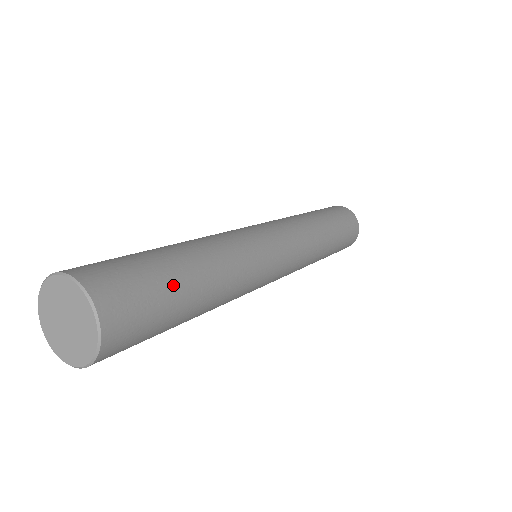
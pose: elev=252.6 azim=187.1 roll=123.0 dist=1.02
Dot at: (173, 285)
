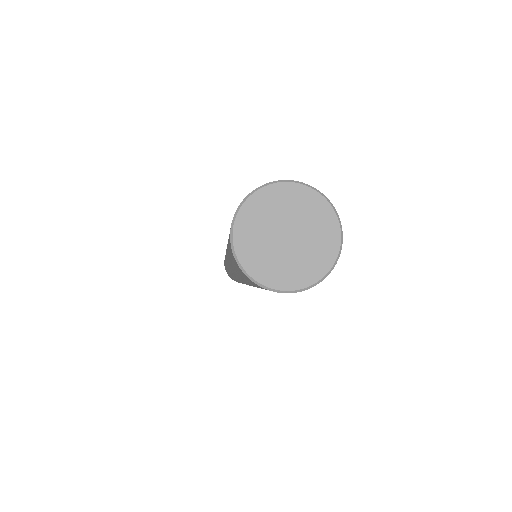
Dot at: occluded
